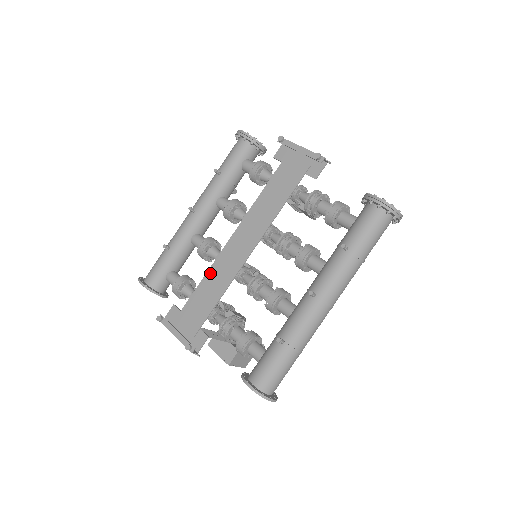
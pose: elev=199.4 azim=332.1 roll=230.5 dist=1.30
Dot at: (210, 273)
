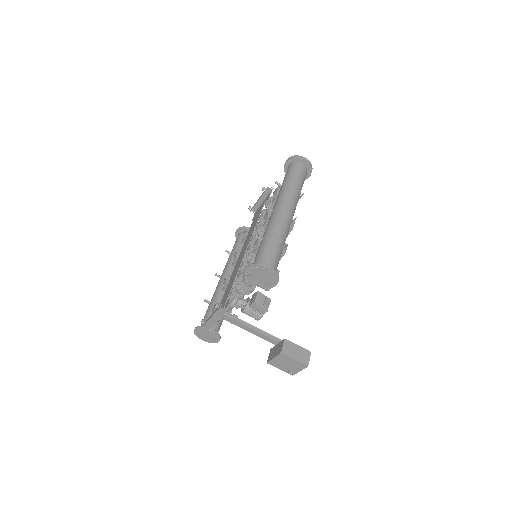
Dot at: occluded
